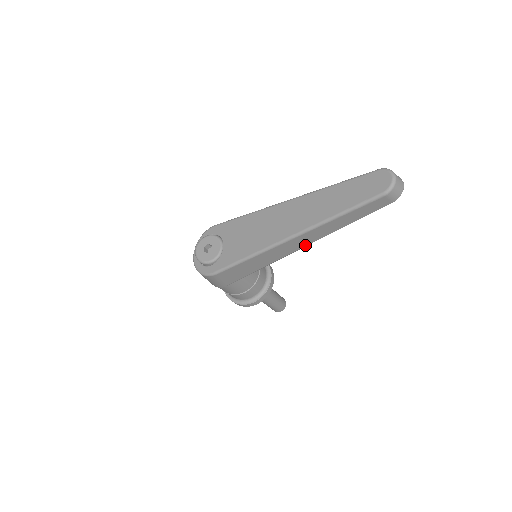
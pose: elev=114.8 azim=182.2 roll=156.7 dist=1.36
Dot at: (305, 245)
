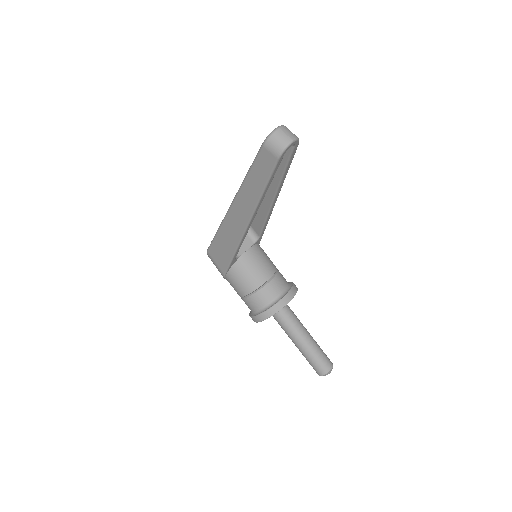
Dot at: (247, 221)
